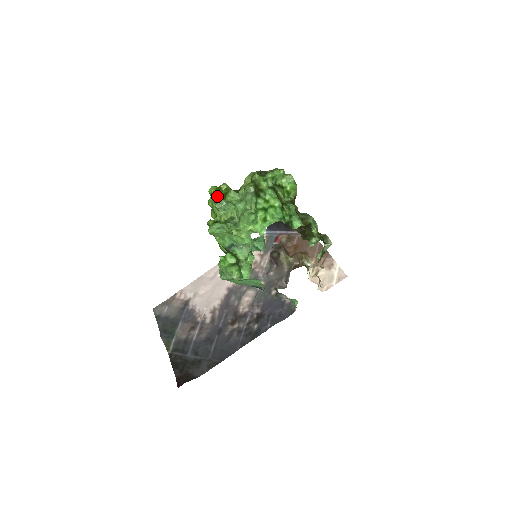
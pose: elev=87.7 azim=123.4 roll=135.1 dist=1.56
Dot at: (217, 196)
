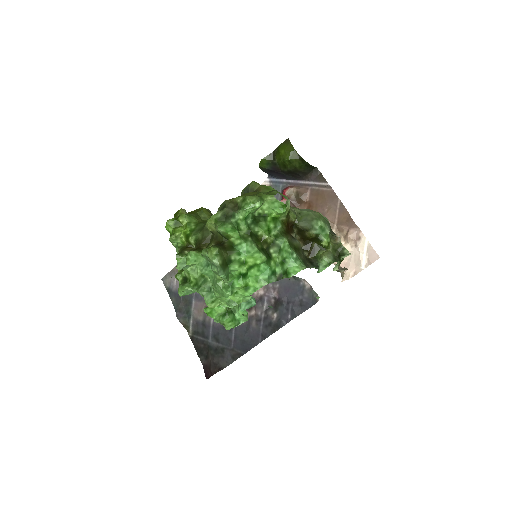
Dot at: (177, 239)
